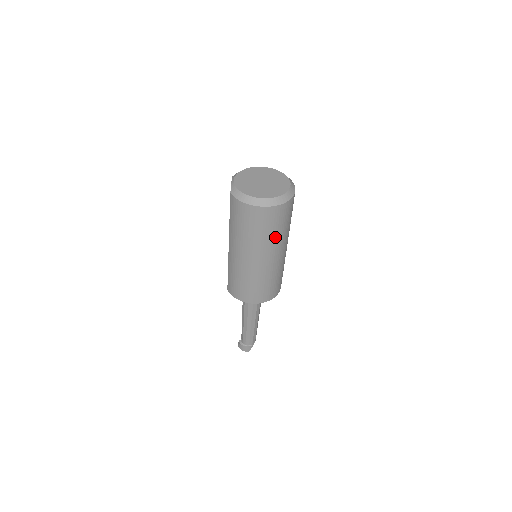
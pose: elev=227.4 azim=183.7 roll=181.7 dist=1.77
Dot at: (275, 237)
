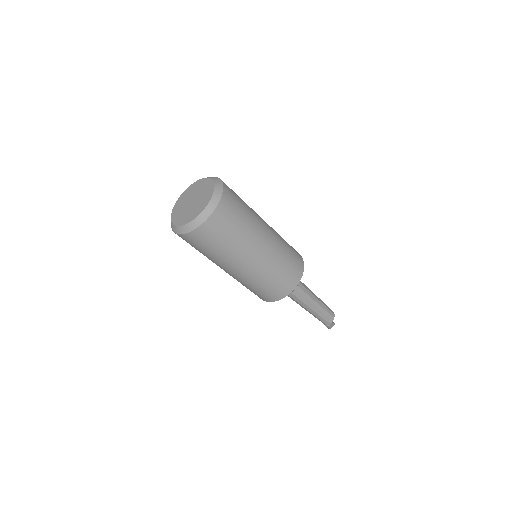
Dot at: (211, 256)
